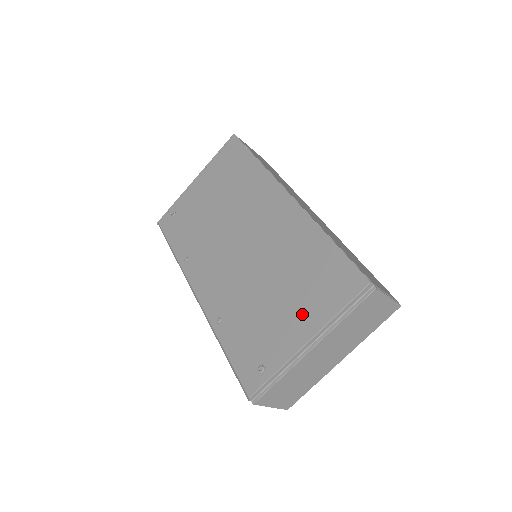
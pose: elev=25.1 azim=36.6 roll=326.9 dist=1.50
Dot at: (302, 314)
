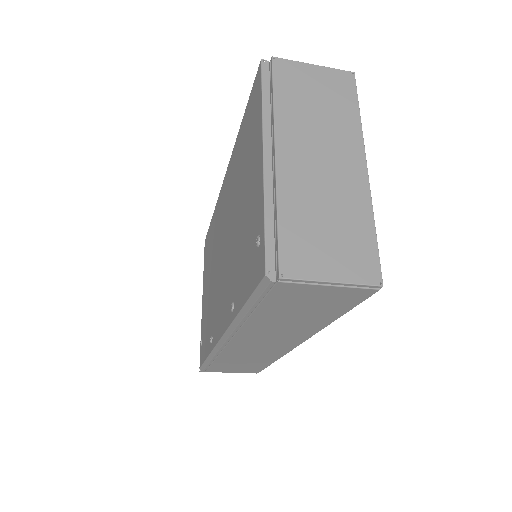
Dot at: (253, 162)
